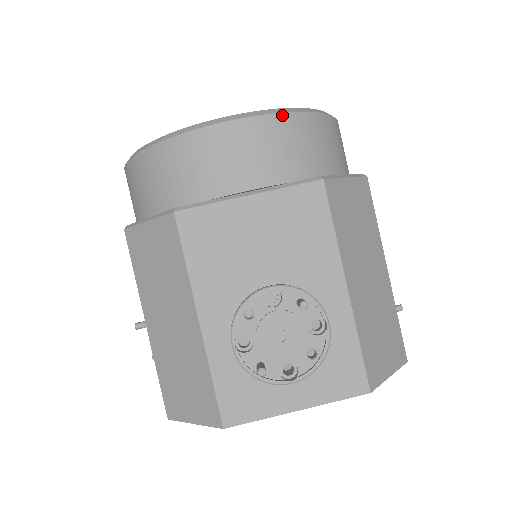
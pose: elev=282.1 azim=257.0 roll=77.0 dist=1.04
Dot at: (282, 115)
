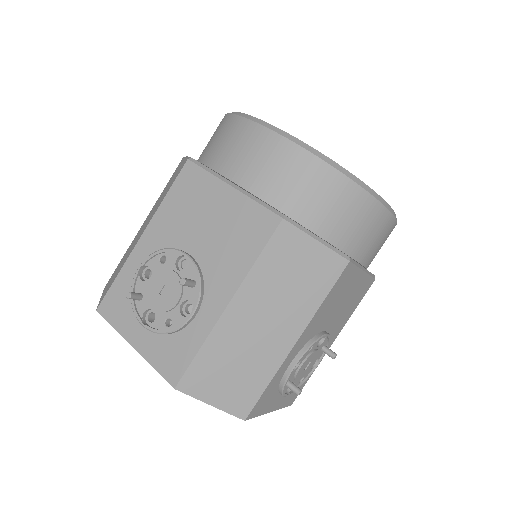
Dot at: (307, 153)
